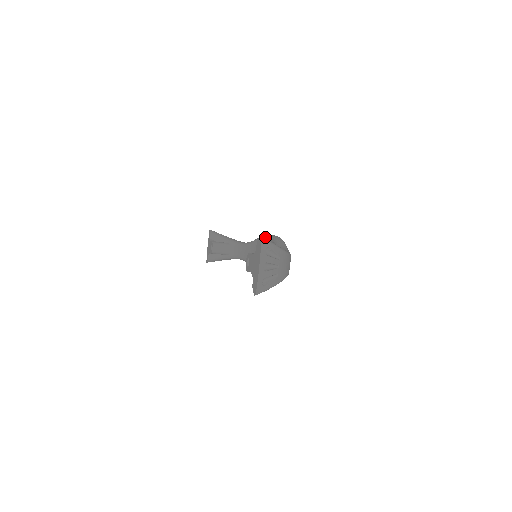
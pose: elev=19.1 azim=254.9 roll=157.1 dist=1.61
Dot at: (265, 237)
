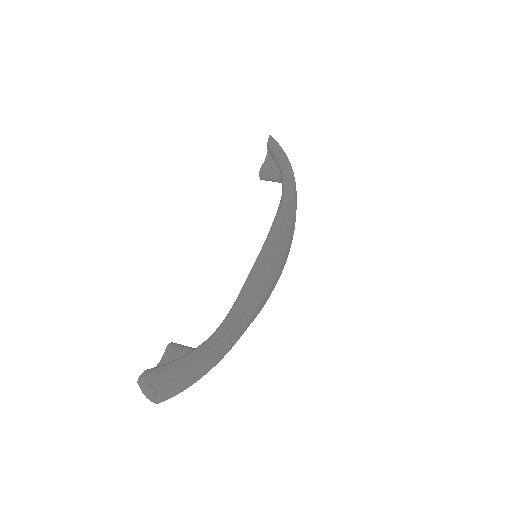
Dot at: (267, 235)
